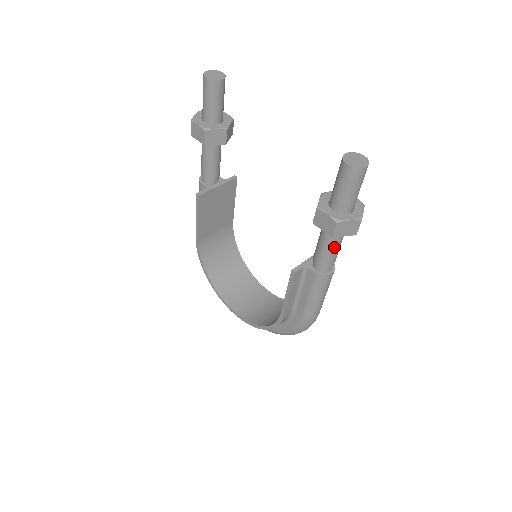
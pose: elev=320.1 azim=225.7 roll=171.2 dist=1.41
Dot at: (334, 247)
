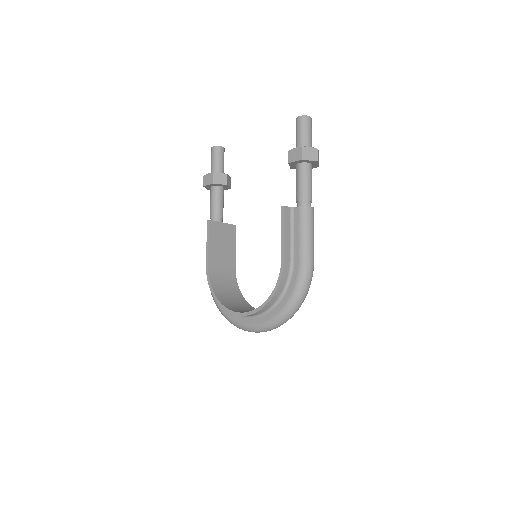
Dot at: (307, 179)
